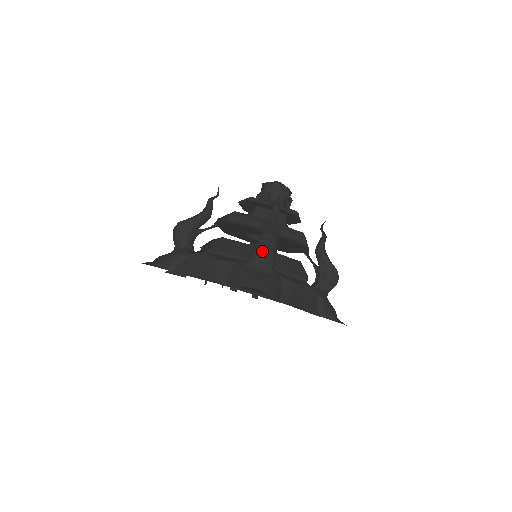
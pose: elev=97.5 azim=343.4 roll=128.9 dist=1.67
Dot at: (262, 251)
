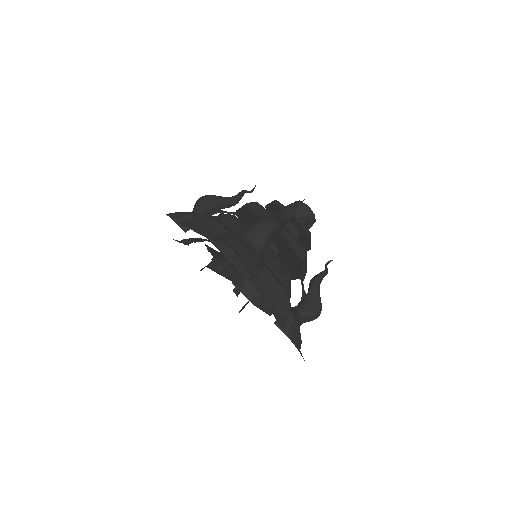
Dot at: (259, 228)
